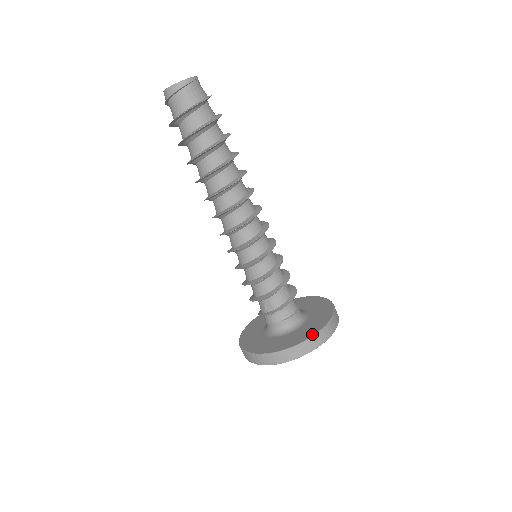
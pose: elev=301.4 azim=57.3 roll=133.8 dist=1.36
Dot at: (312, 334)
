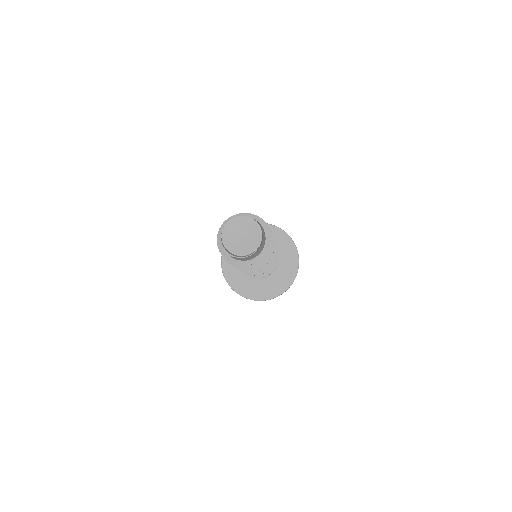
Dot at: (252, 298)
